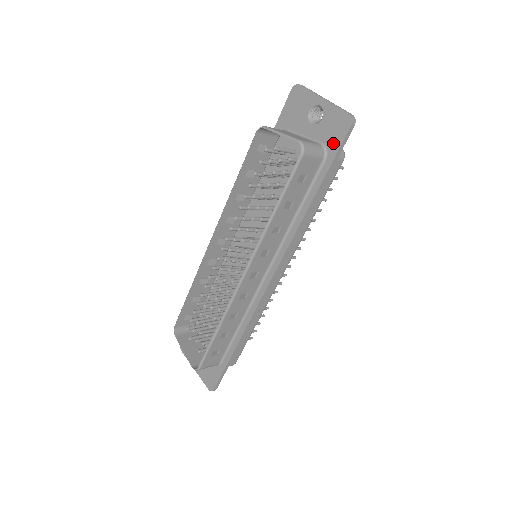
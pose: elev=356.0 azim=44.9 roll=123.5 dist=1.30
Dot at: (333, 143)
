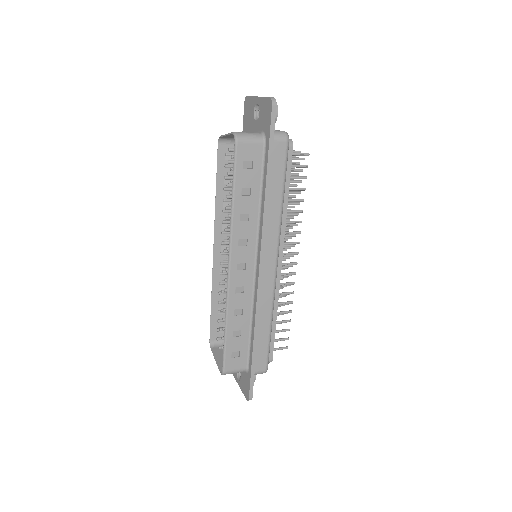
Dot at: (267, 127)
